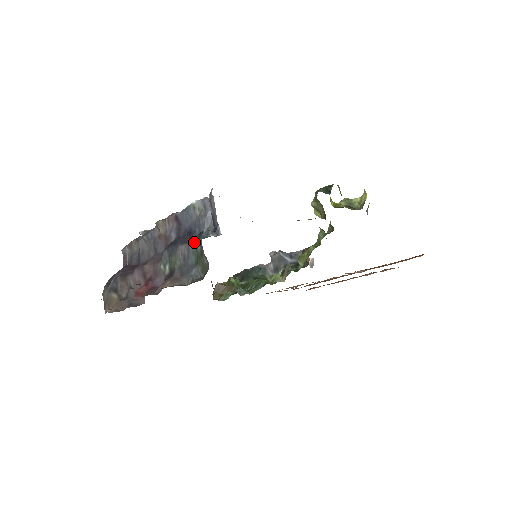
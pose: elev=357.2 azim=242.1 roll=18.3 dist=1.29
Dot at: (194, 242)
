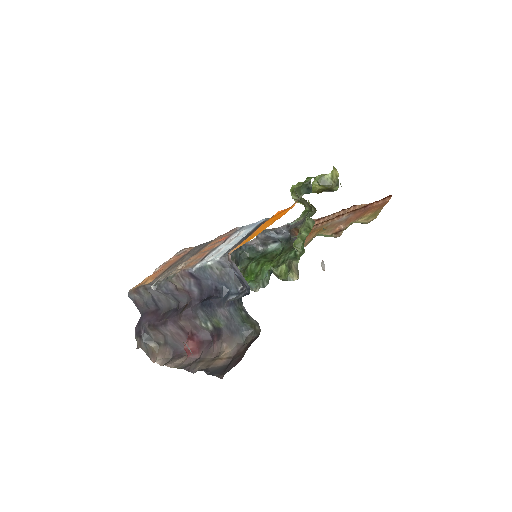
Dot at: (235, 307)
